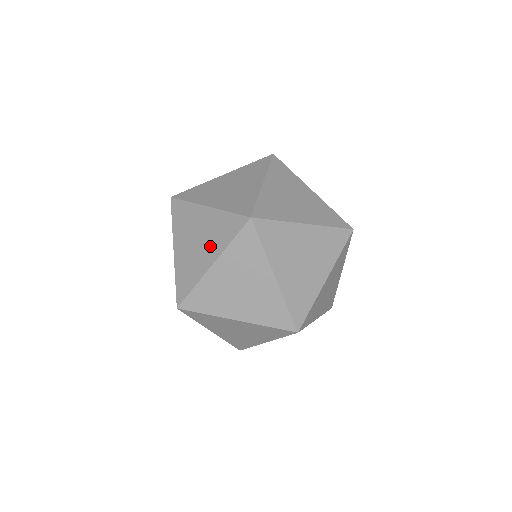
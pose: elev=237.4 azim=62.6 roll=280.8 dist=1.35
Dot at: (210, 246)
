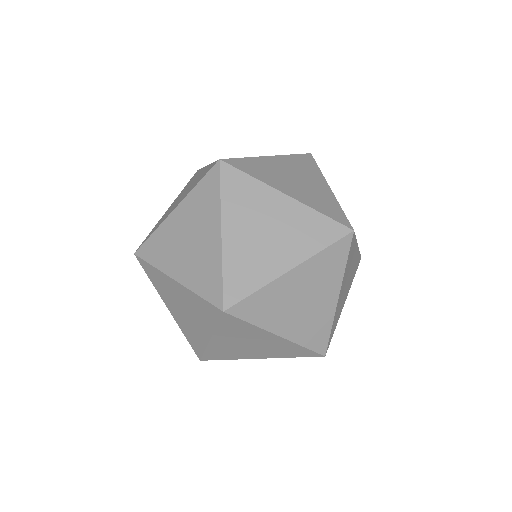
Dot at: (199, 321)
